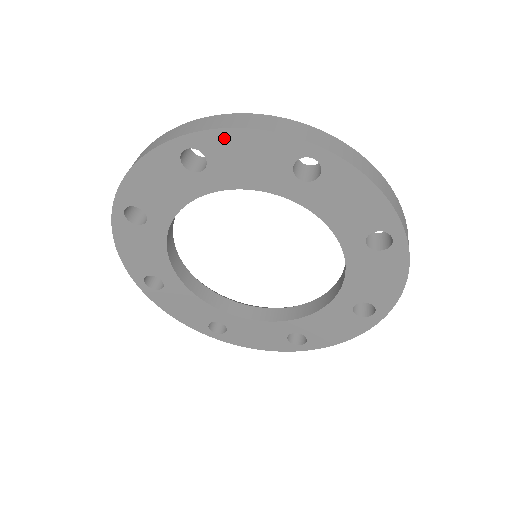
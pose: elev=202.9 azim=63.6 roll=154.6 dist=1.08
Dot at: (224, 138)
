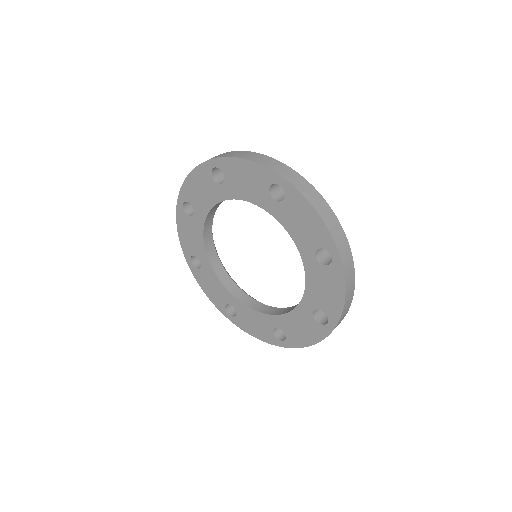
Dot at: (233, 163)
